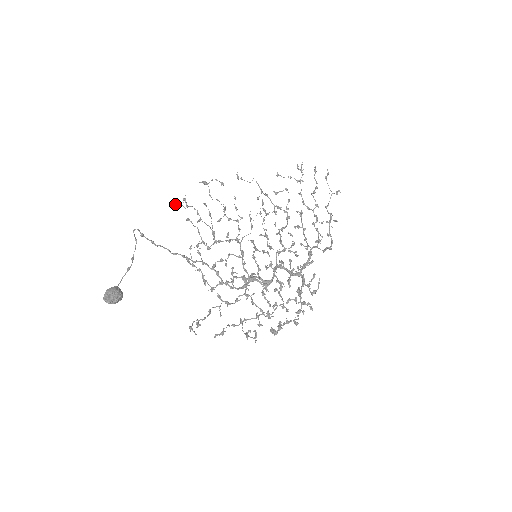
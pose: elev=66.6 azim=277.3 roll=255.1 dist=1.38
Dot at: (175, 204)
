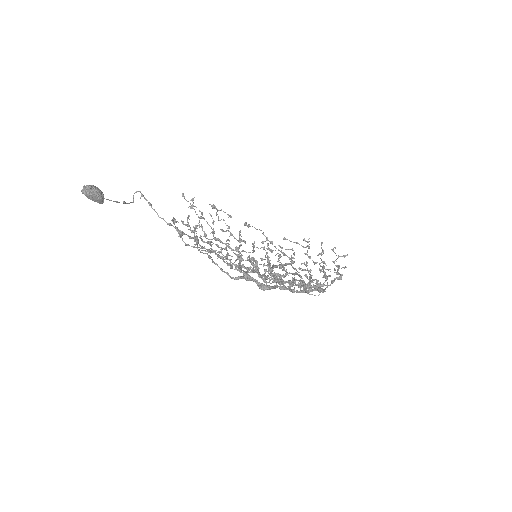
Dot at: (182, 196)
